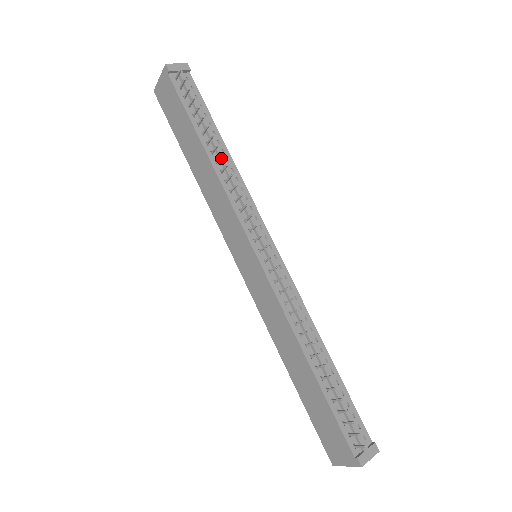
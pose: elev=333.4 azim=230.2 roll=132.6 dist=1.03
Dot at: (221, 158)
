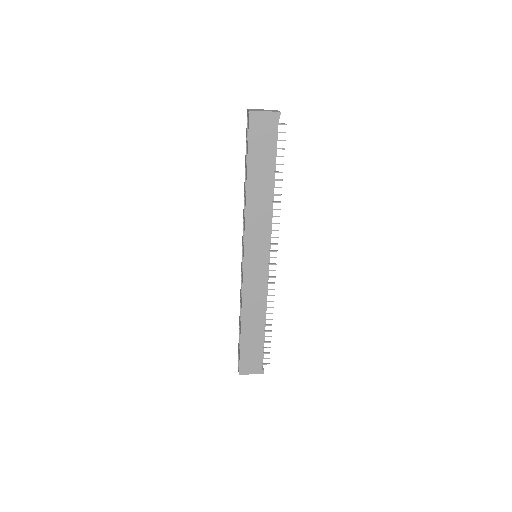
Dot at: occluded
